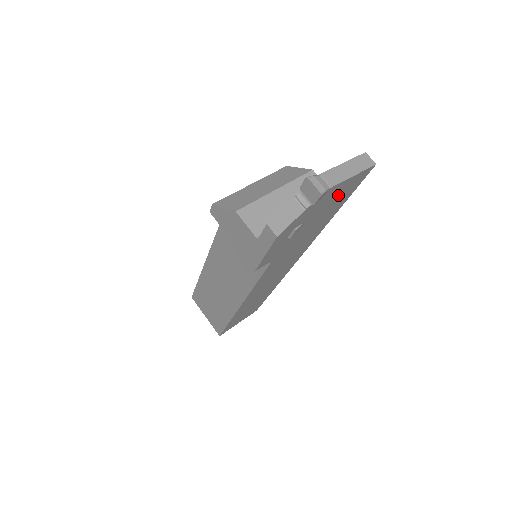
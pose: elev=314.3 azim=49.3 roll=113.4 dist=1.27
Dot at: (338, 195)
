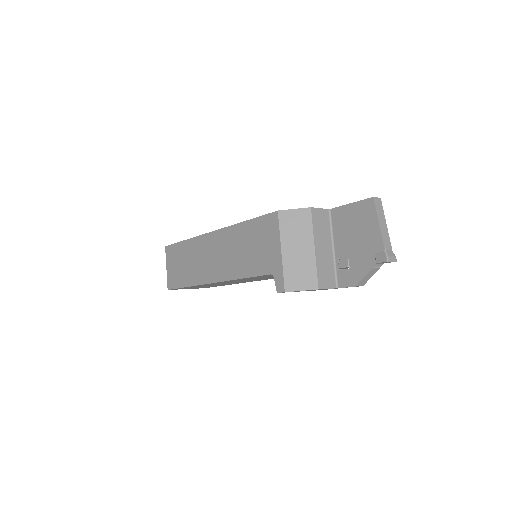
Dot at: occluded
